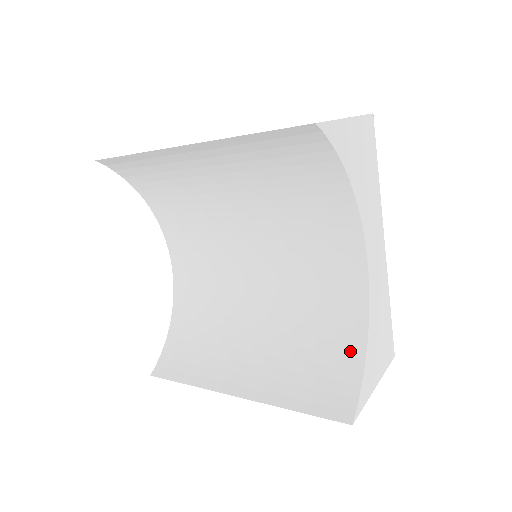
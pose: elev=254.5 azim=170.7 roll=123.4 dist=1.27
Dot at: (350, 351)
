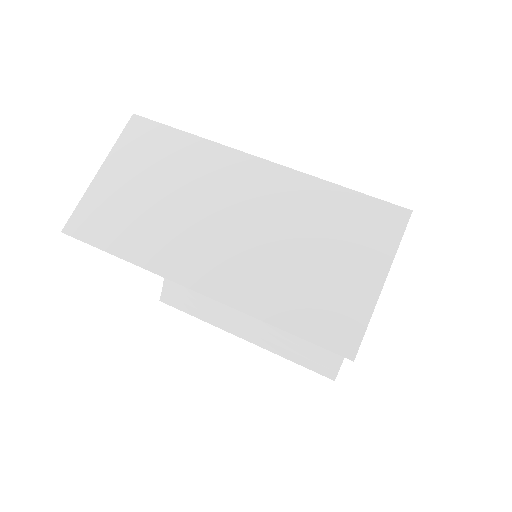
Dot at: occluded
